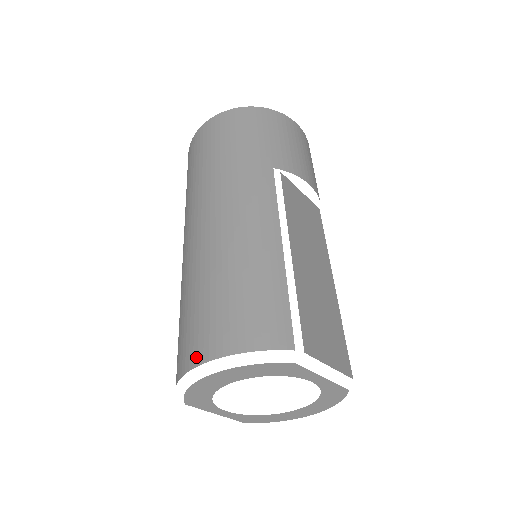
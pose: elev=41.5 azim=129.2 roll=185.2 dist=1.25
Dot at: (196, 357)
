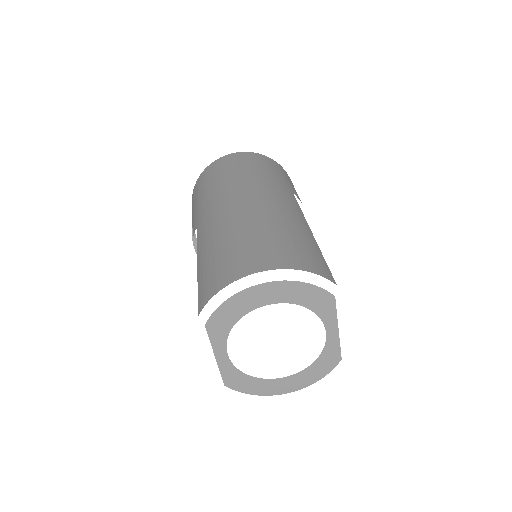
Dot at: (251, 268)
